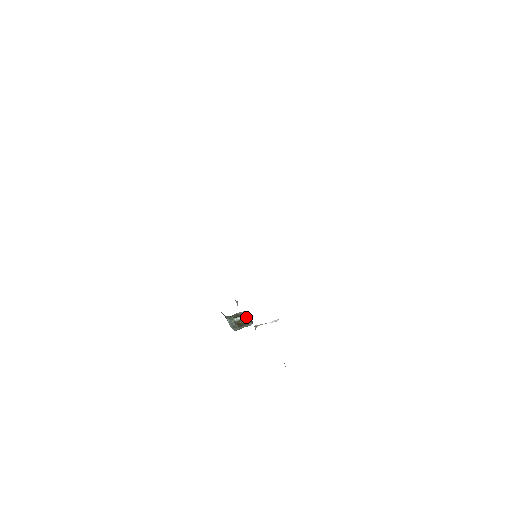
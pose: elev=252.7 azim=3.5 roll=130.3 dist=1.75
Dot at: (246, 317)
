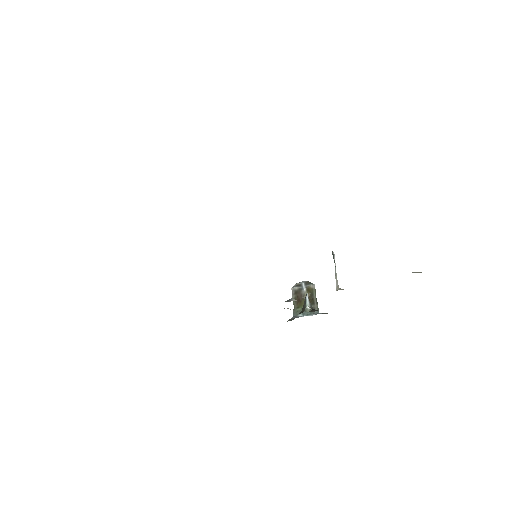
Dot at: (301, 289)
